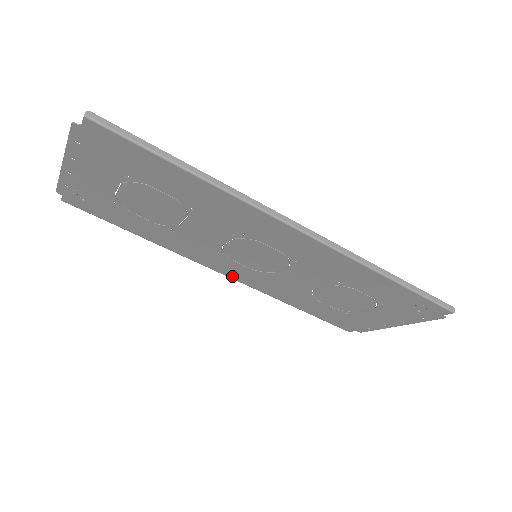
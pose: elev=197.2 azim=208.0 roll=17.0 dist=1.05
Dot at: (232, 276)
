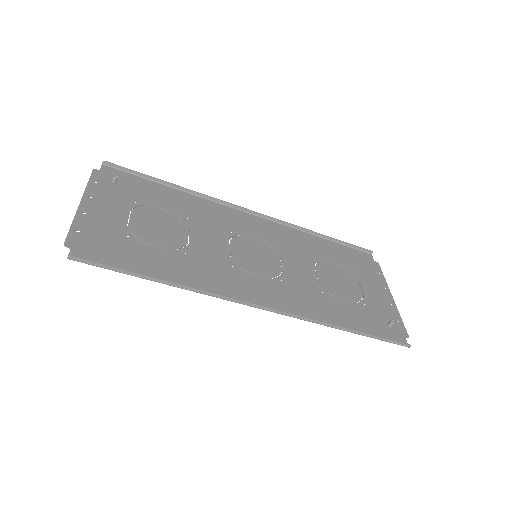
Dot at: (258, 220)
